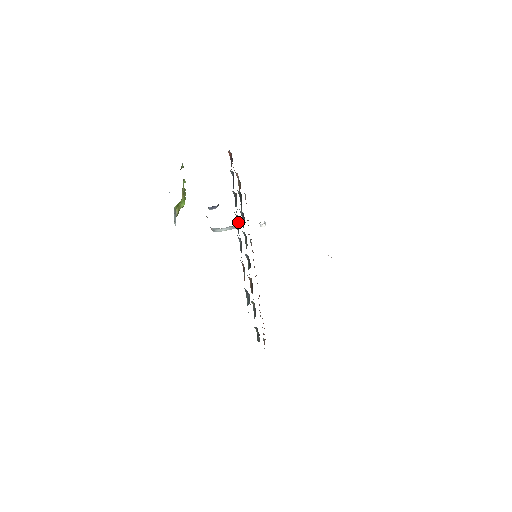
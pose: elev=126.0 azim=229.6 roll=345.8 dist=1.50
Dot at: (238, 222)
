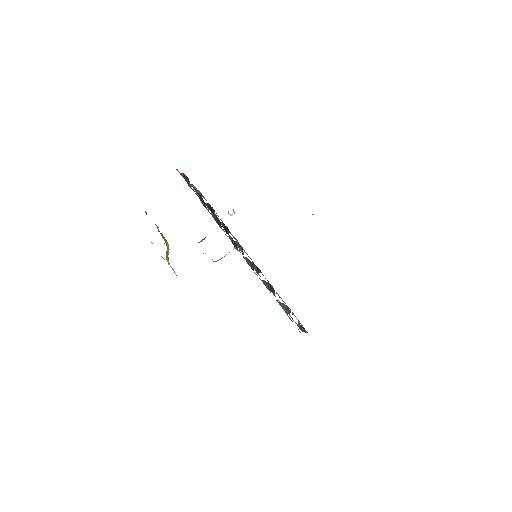
Dot at: (232, 240)
